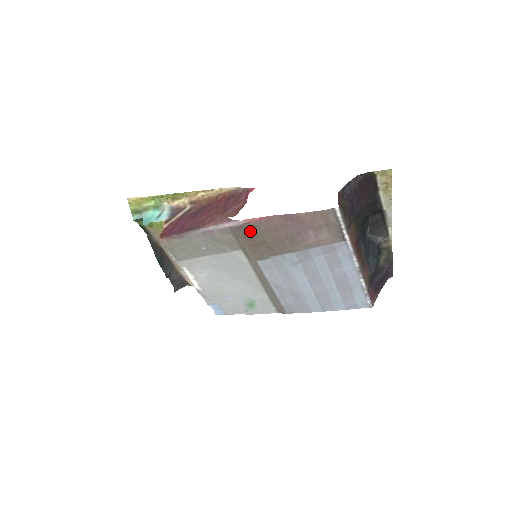
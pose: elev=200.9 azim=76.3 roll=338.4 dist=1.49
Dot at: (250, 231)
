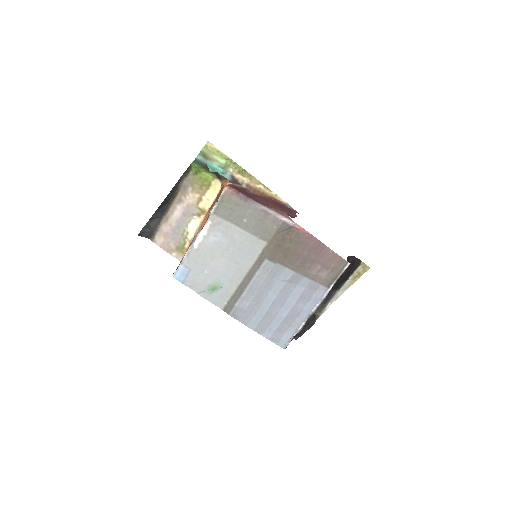
Dot at: (291, 235)
